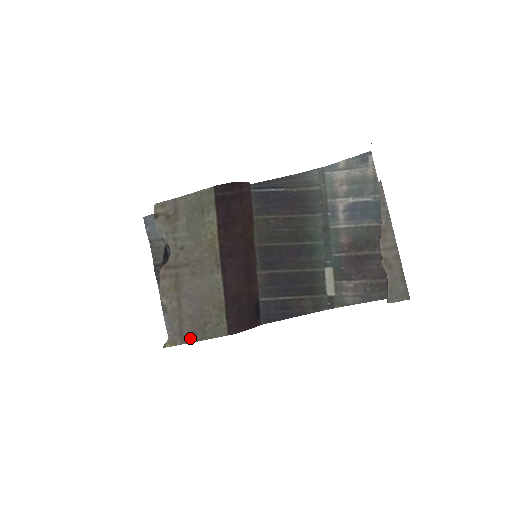
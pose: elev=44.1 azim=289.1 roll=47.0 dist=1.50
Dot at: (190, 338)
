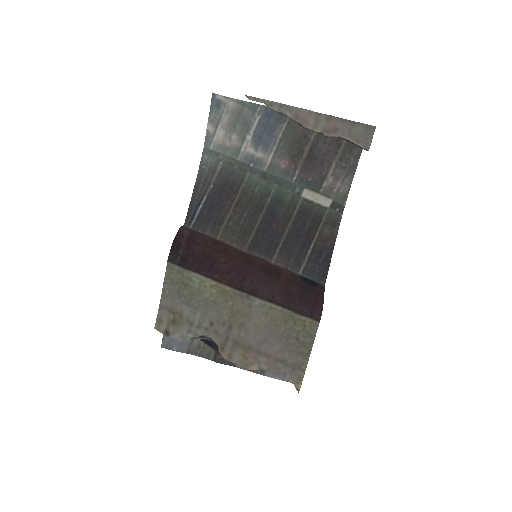
Dot at: (303, 361)
